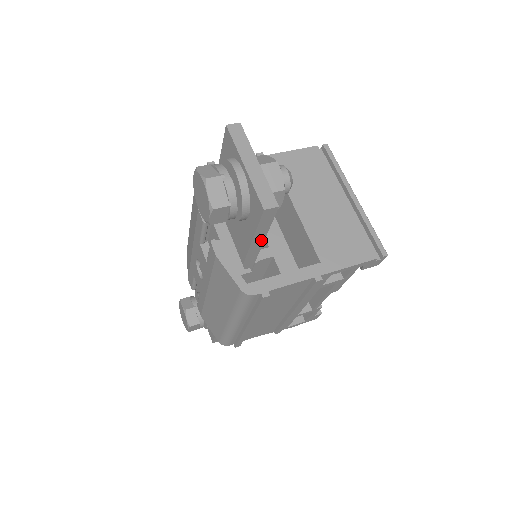
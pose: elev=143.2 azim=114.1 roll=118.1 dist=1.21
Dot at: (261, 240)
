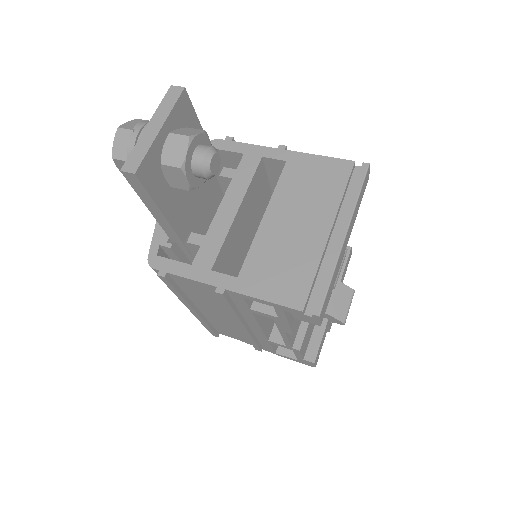
Dot at: (160, 213)
